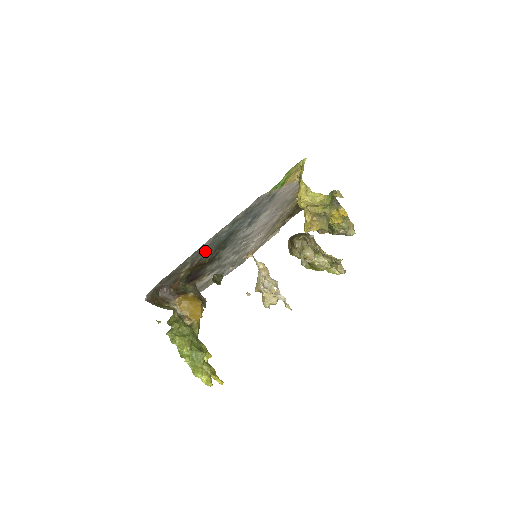
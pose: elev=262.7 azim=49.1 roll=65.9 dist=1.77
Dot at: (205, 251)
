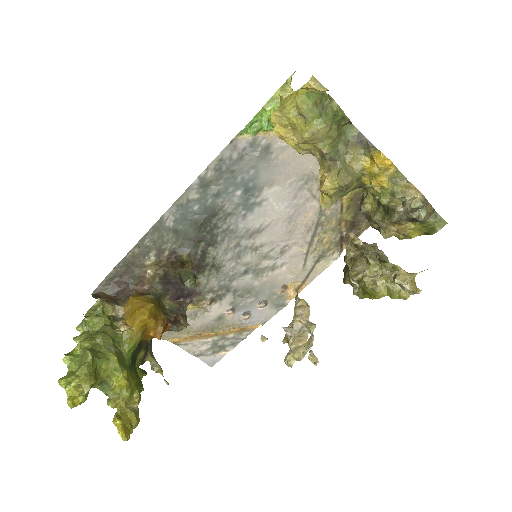
Dot at: (175, 235)
